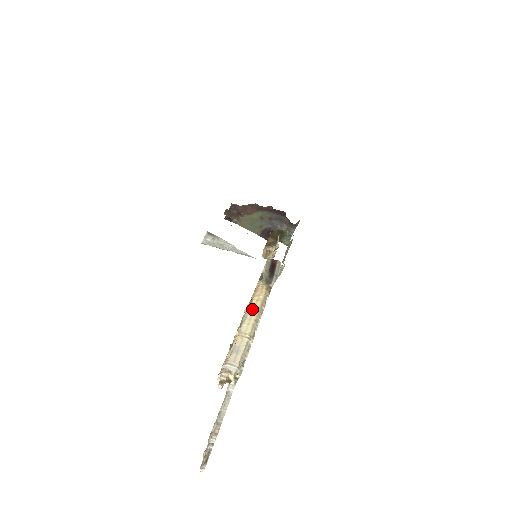
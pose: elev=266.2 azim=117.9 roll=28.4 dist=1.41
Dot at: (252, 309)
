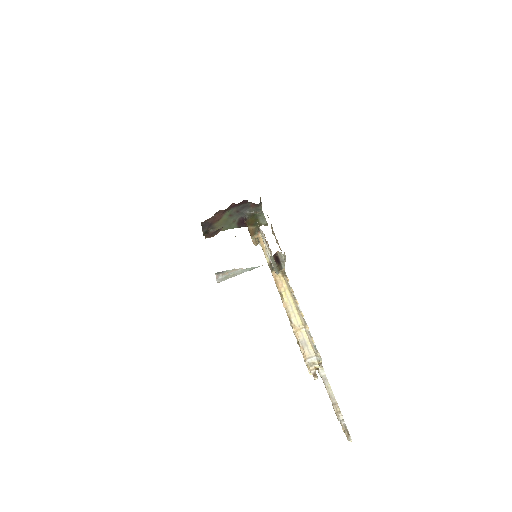
Dot at: (287, 302)
